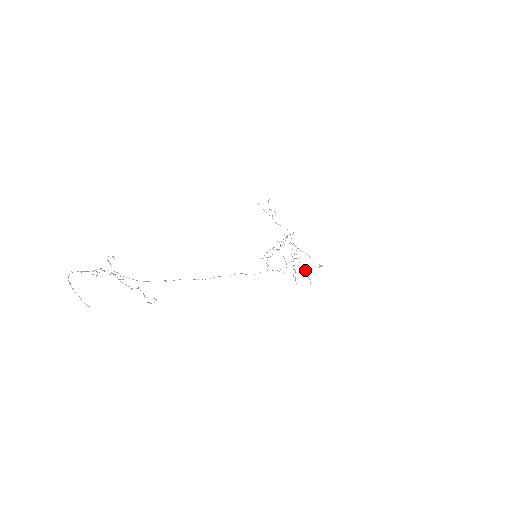
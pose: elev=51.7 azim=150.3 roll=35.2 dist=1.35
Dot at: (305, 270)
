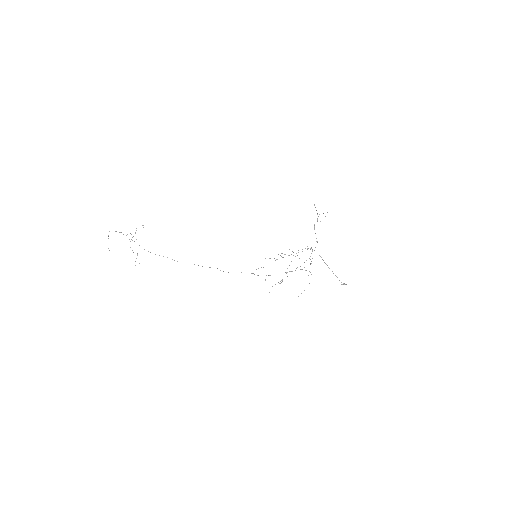
Dot at: (309, 283)
